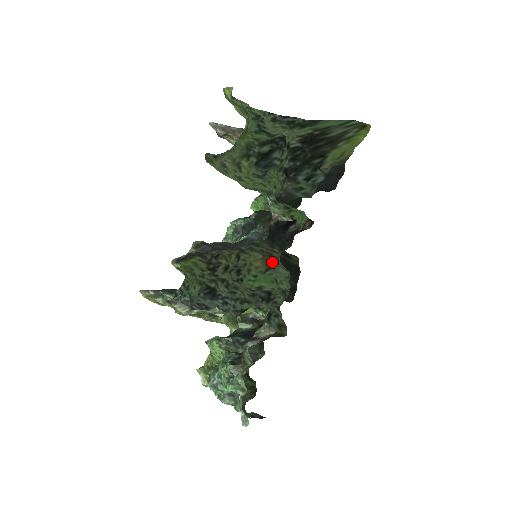
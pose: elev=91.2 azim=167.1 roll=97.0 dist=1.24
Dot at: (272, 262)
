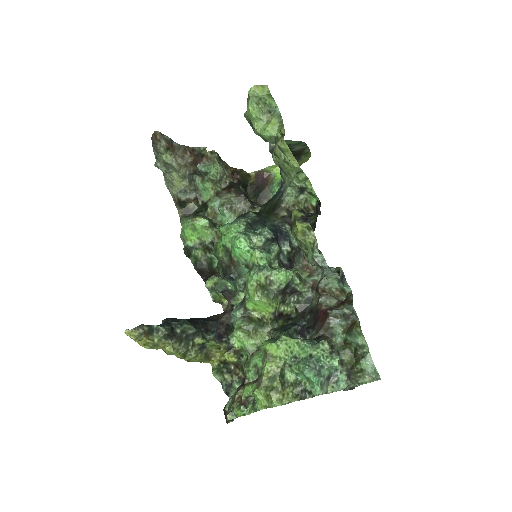
Dot at: occluded
